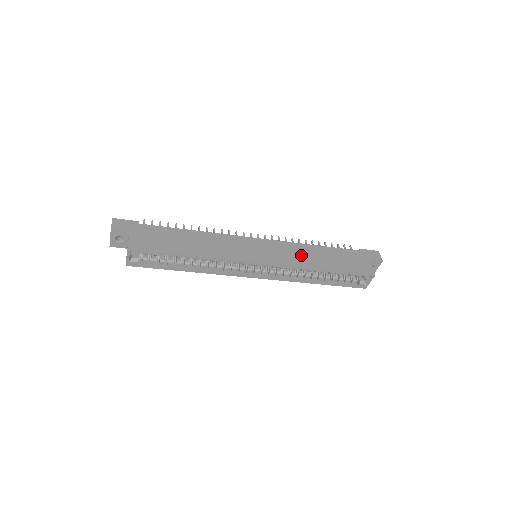
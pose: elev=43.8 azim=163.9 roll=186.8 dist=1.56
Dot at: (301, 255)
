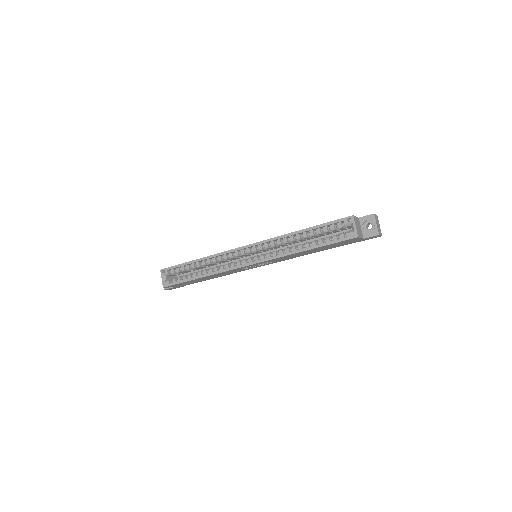
Dot at: occluded
